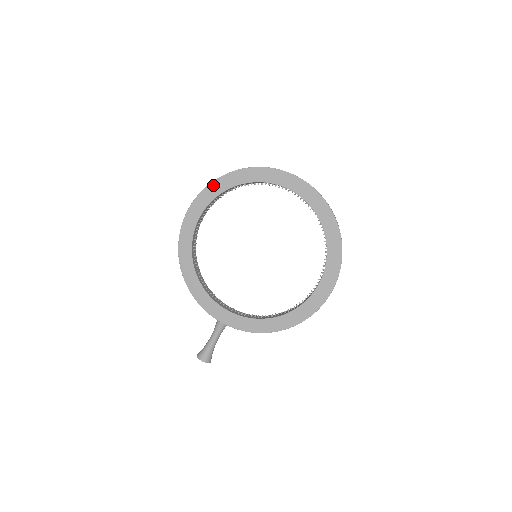
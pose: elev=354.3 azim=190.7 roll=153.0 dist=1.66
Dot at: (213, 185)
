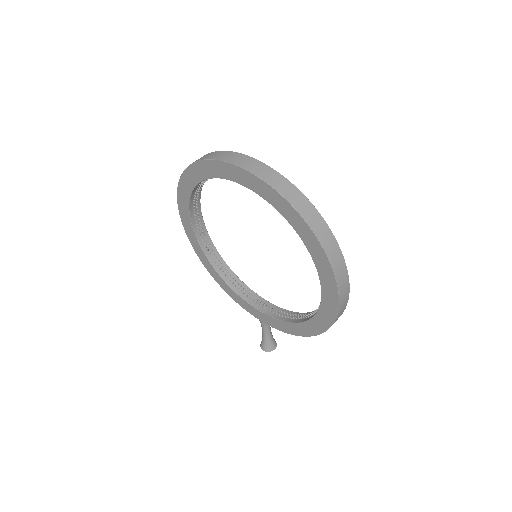
Dot at: (180, 187)
